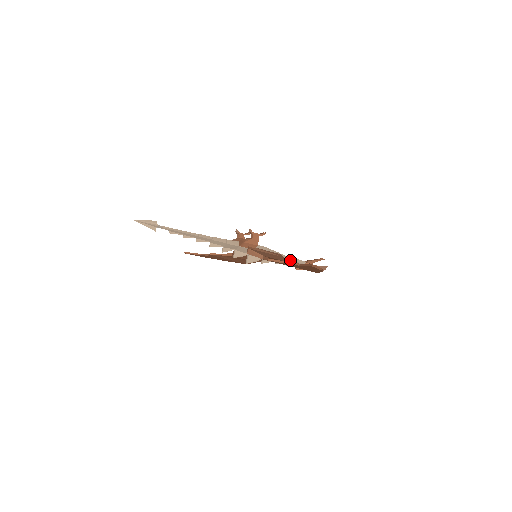
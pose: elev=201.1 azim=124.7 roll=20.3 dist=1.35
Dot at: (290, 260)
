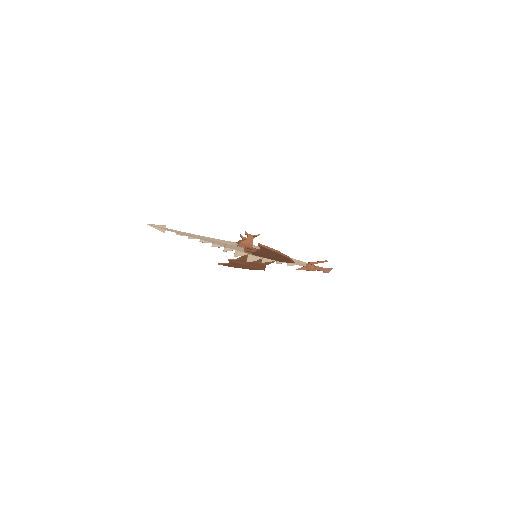
Dot at: occluded
